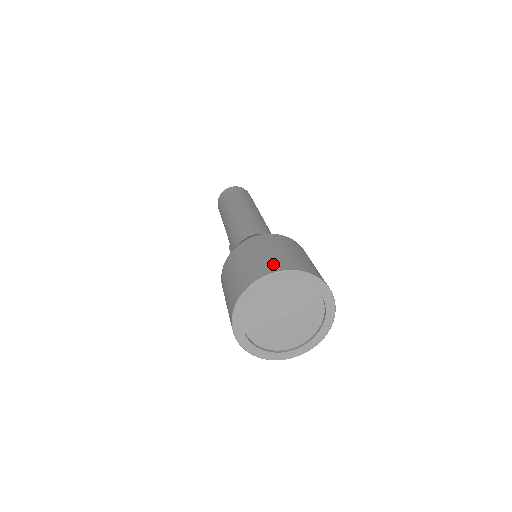
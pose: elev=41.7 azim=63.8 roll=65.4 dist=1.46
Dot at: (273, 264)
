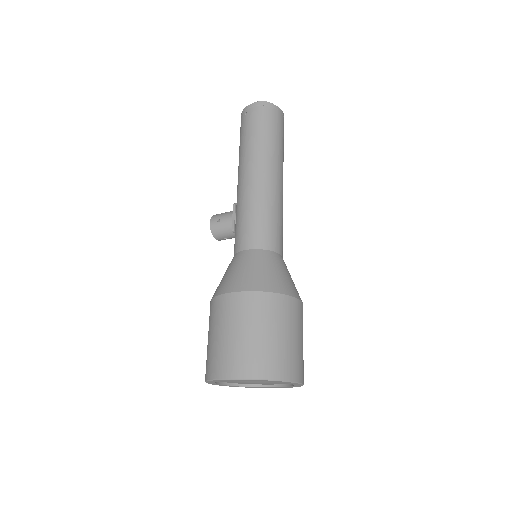
Dot at: (279, 364)
